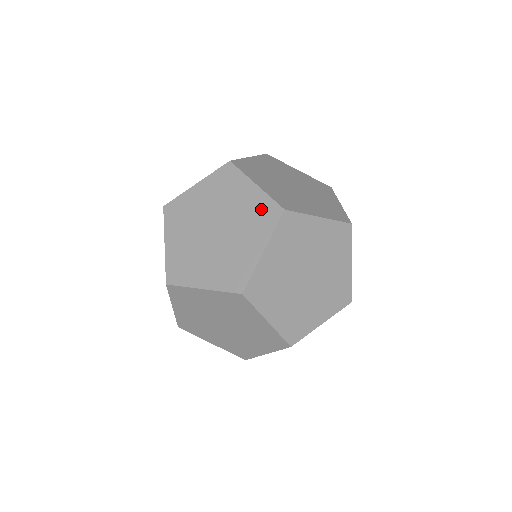
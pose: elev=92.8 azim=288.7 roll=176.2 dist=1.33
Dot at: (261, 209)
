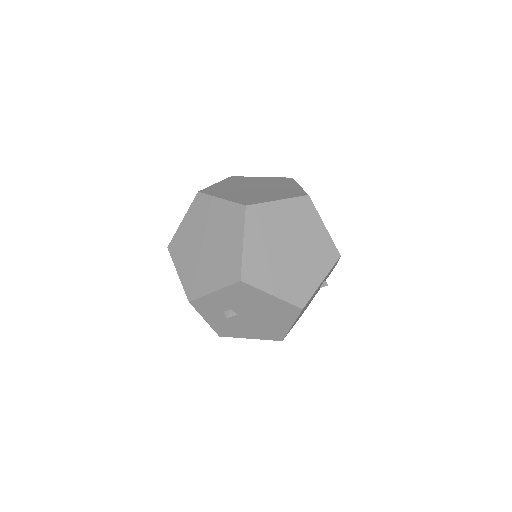
Dot at: (294, 191)
